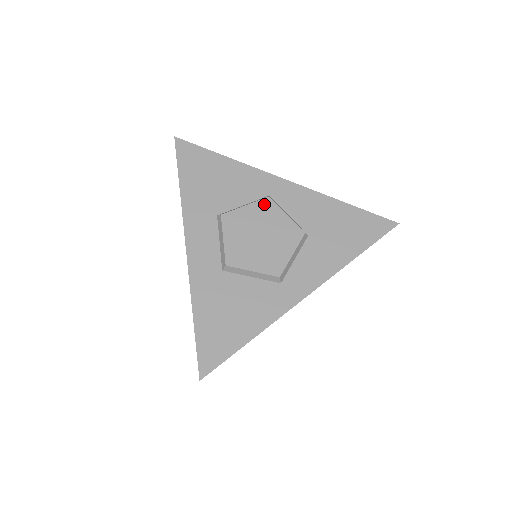
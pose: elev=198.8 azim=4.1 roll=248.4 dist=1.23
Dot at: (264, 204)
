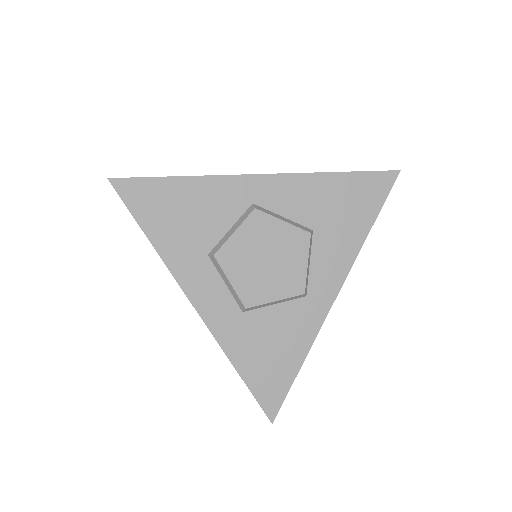
Dot at: (254, 220)
